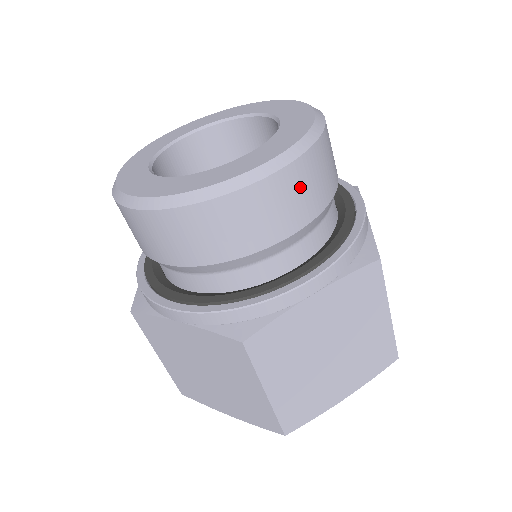
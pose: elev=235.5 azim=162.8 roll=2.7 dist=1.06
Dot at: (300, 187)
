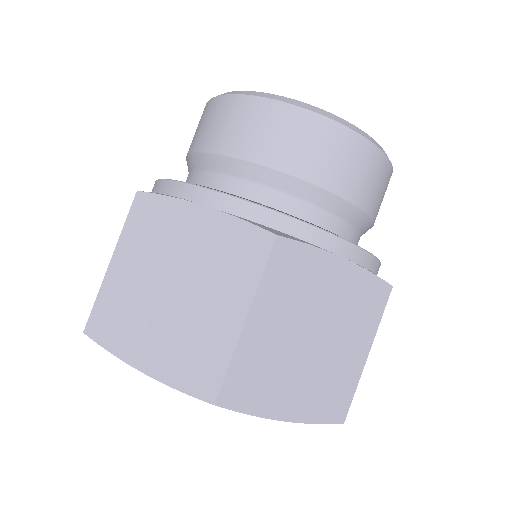
Dot at: (276, 128)
